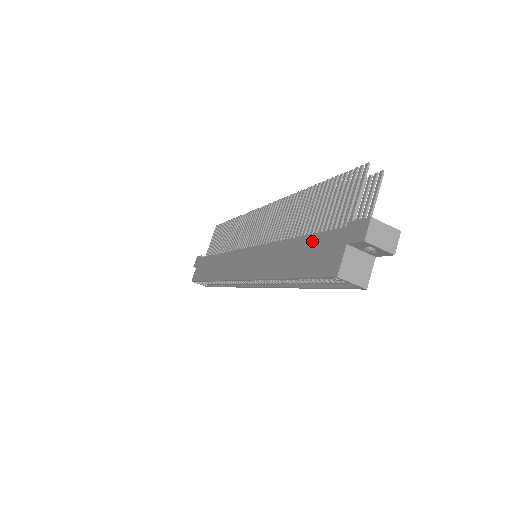
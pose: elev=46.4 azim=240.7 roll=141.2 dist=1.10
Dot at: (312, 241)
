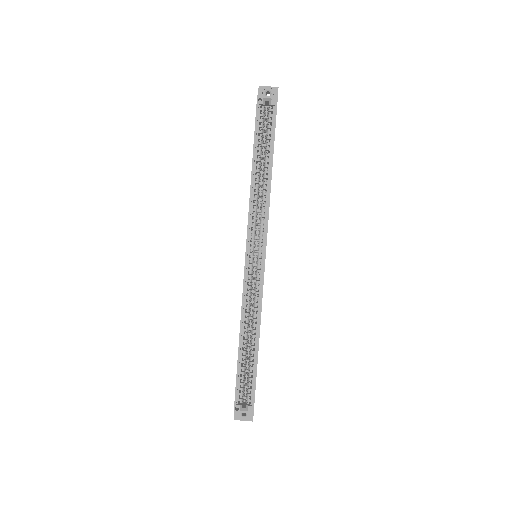
Dot at: occluded
